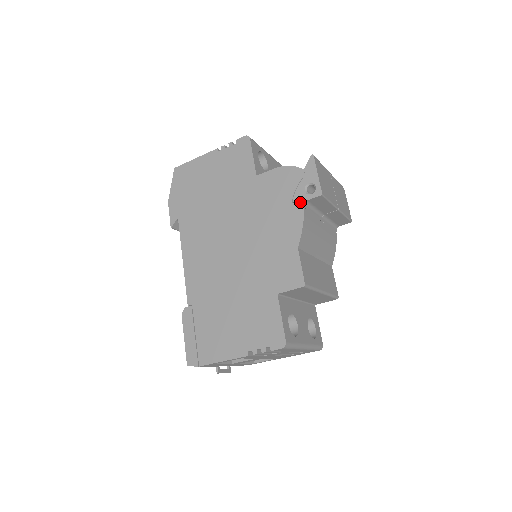
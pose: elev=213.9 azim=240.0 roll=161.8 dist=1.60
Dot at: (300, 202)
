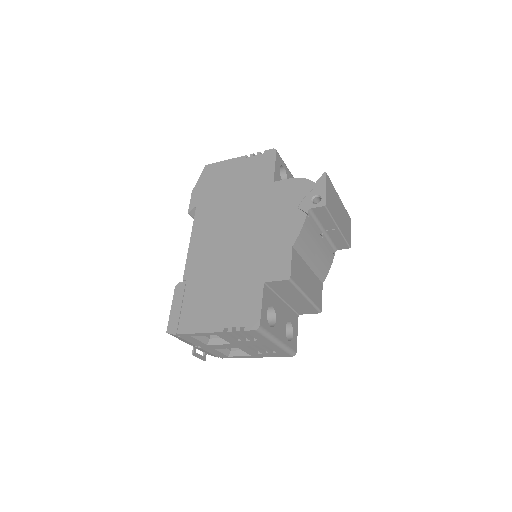
Dot at: (305, 209)
